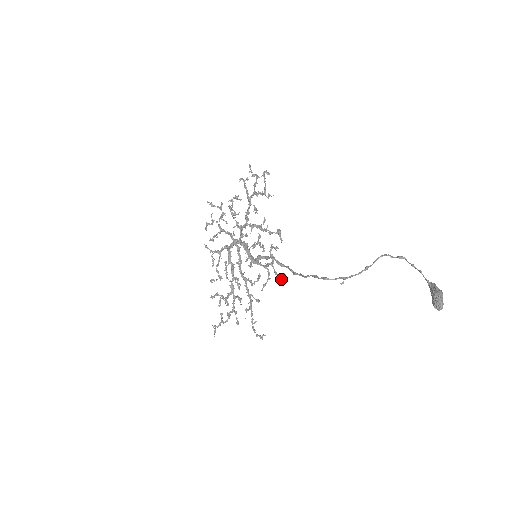
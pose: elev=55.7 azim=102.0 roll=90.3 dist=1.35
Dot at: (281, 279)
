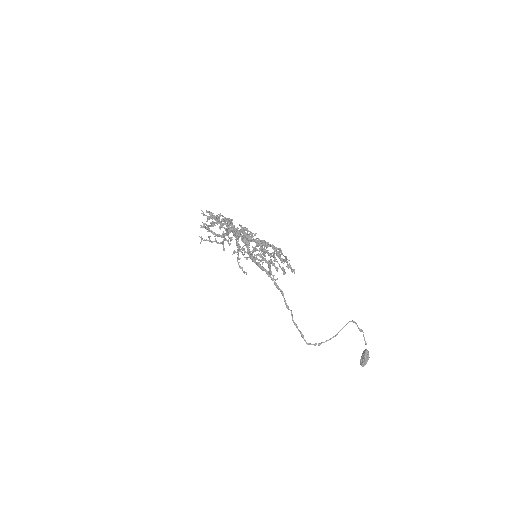
Dot at: (273, 277)
